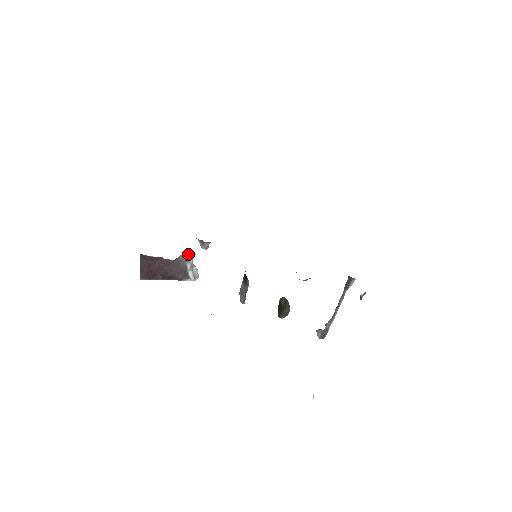
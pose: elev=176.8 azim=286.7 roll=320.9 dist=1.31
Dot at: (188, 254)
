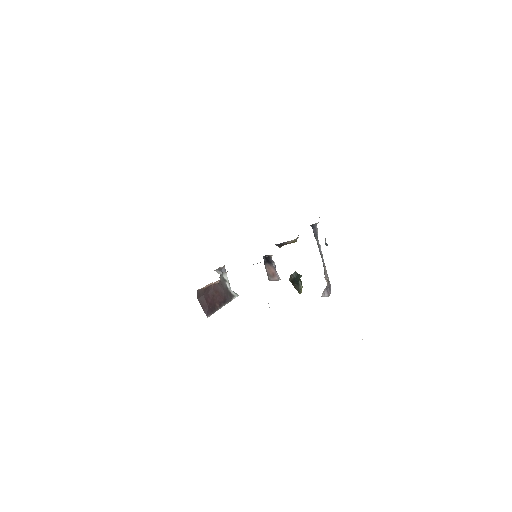
Dot at: (222, 275)
